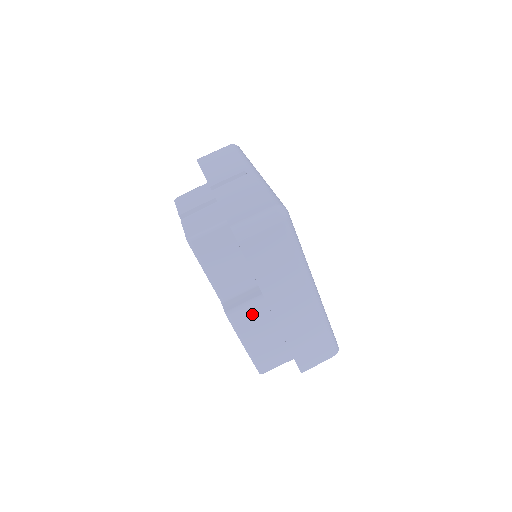
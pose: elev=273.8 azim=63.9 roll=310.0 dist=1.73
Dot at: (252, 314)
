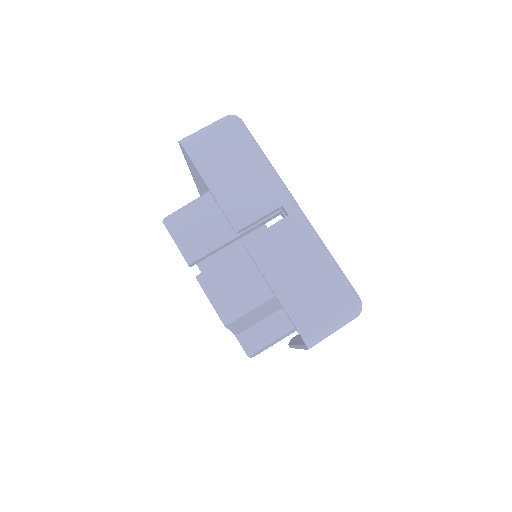
Dot at: occluded
